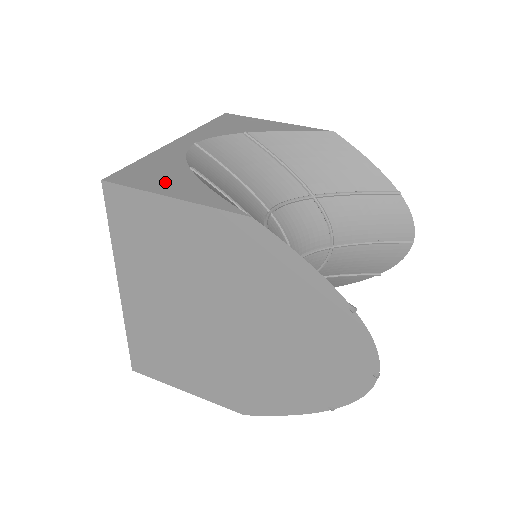
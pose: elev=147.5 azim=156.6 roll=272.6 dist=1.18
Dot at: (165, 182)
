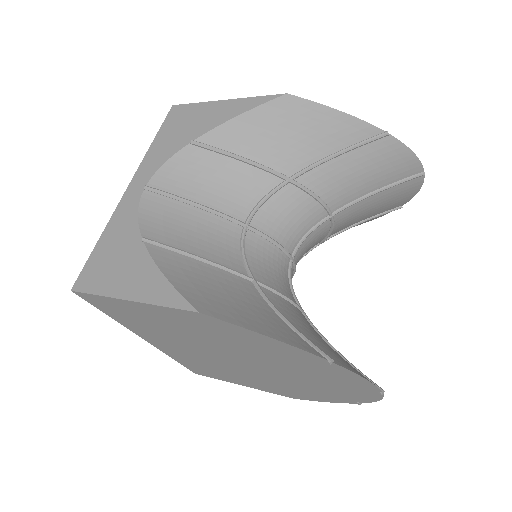
Dot at: (122, 275)
